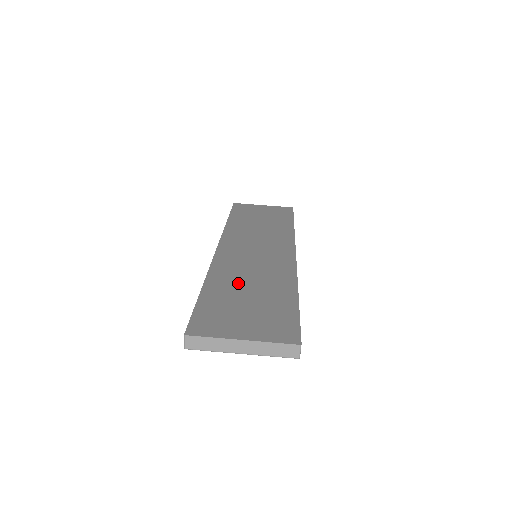
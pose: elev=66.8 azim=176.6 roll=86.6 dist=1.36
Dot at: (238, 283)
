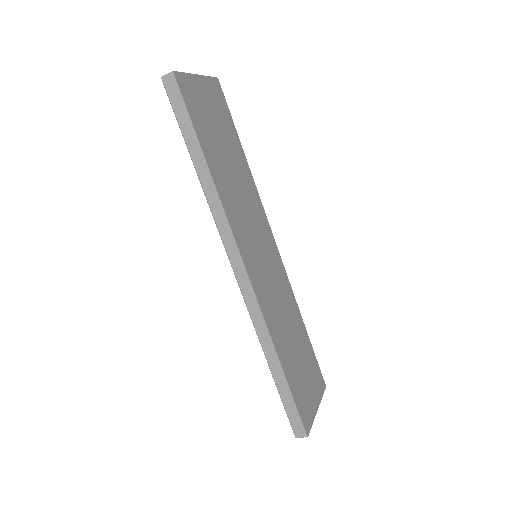
Dot at: (287, 337)
